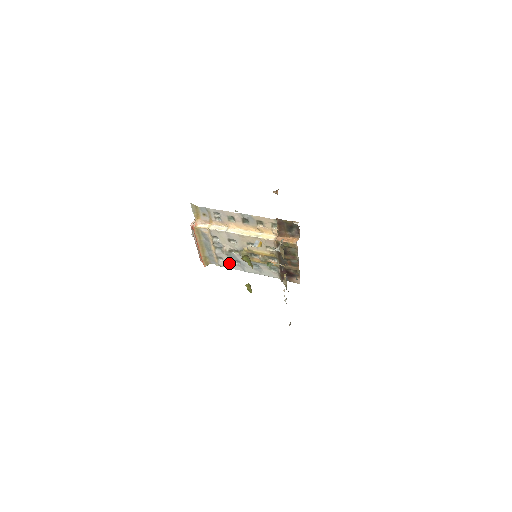
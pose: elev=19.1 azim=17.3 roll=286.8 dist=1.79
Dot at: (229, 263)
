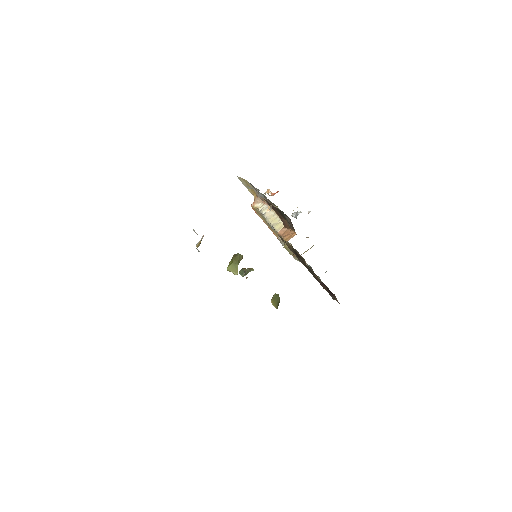
Dot at: occluded
